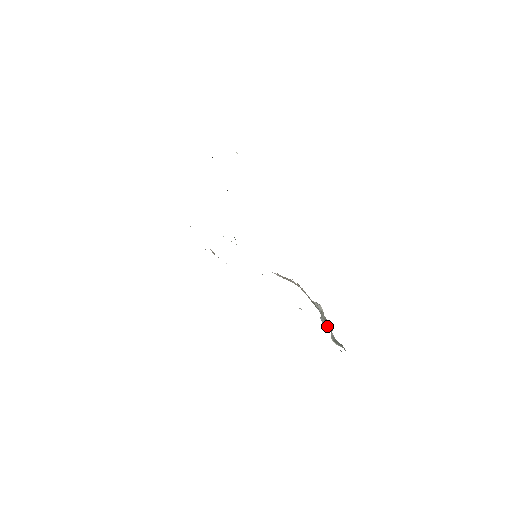
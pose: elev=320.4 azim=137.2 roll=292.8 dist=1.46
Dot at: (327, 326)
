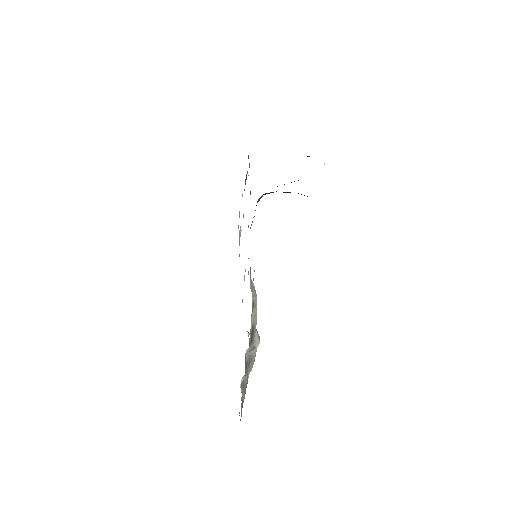
Dot at: (245, 362)
